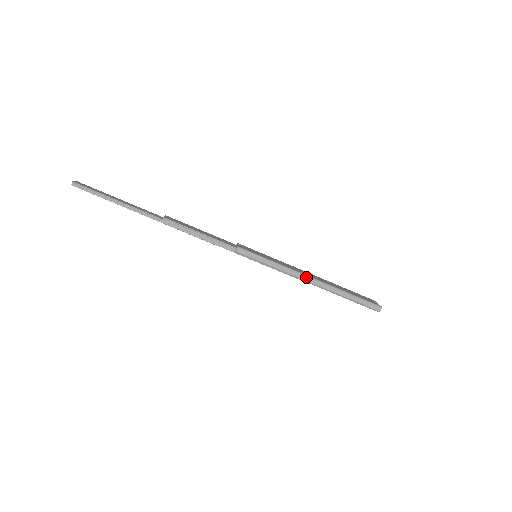
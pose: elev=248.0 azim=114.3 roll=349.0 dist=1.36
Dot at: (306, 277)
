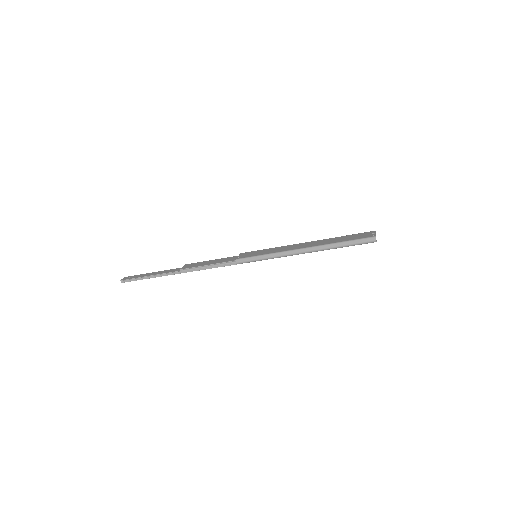
Dot at: (297, 251)
